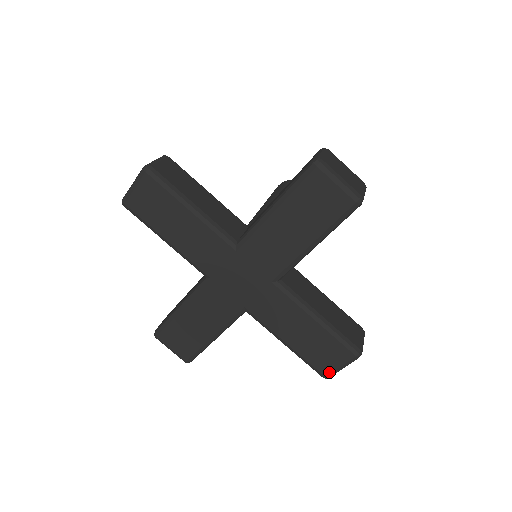
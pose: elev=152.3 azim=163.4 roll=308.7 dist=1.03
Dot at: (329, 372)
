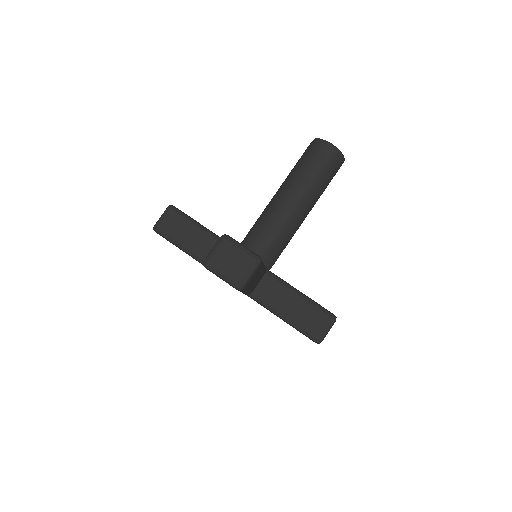
Dot at: occluded
